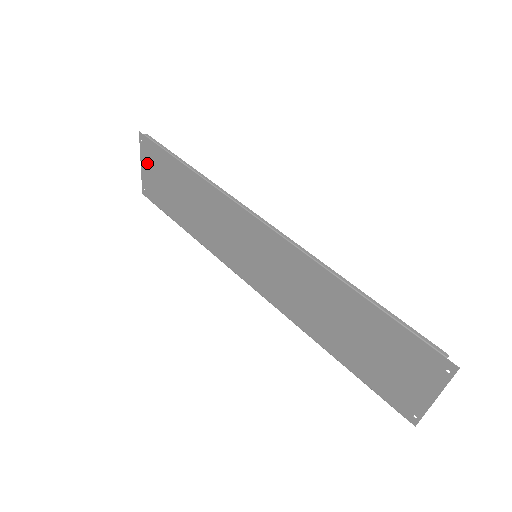
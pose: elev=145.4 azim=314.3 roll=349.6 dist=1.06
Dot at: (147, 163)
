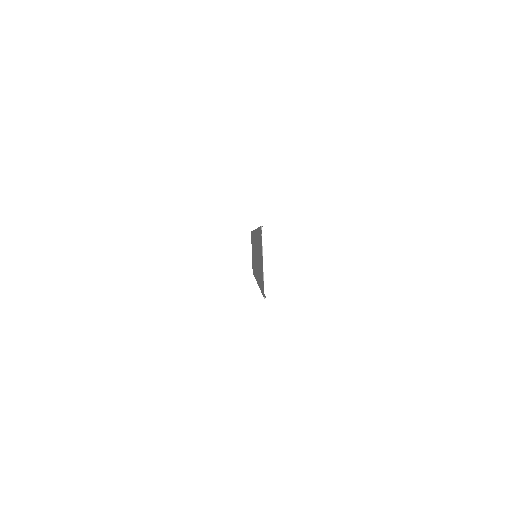
Dot at: occluded
